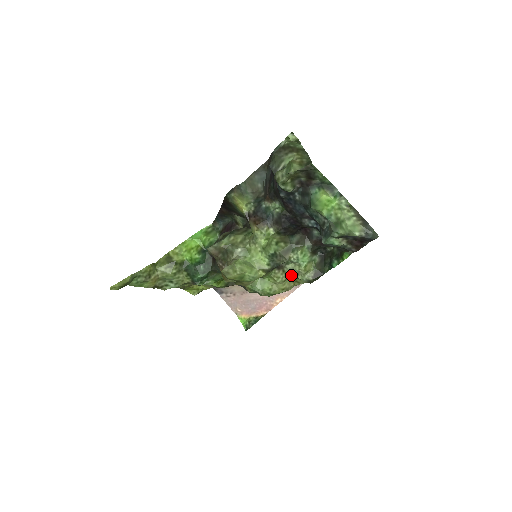
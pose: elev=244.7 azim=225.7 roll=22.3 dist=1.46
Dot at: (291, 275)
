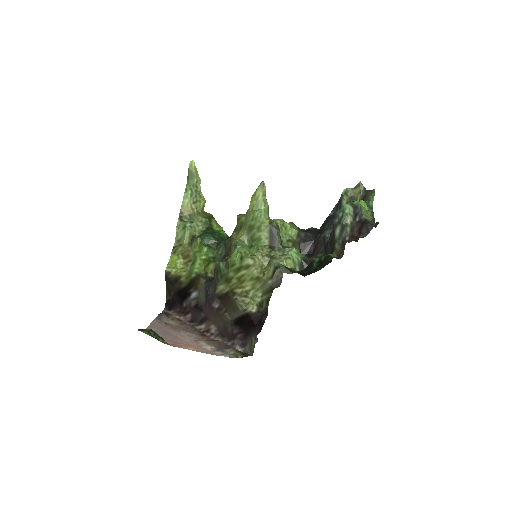
Dot at: (271, 258)
